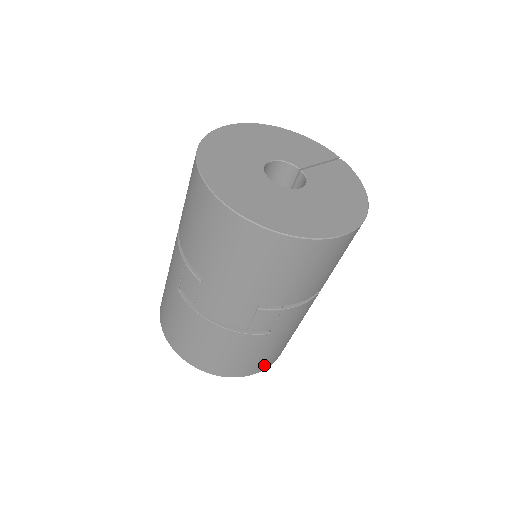
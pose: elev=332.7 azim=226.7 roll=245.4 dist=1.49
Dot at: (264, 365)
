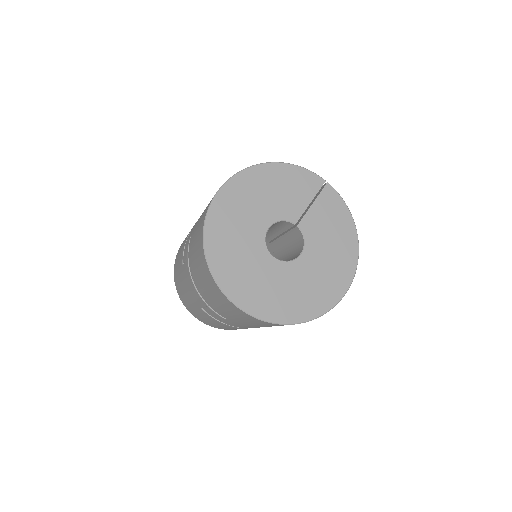
Dot at: occluded
